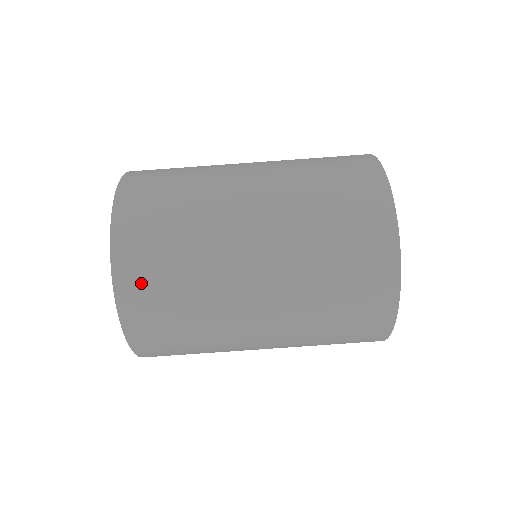
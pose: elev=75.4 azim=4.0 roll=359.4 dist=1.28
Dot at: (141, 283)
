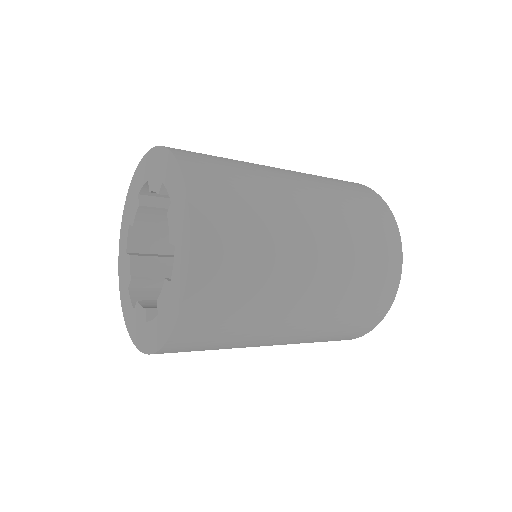
Dot at: (217, 263)
